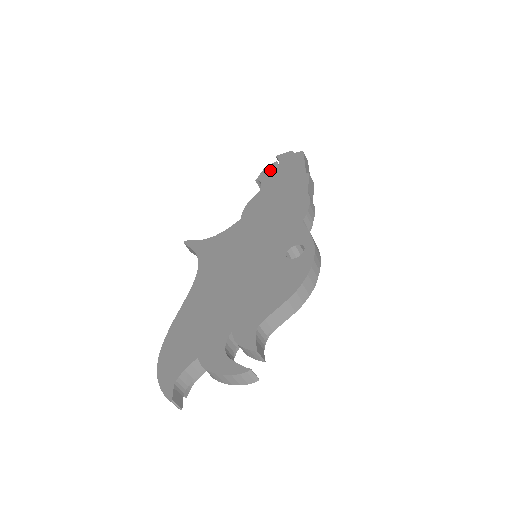
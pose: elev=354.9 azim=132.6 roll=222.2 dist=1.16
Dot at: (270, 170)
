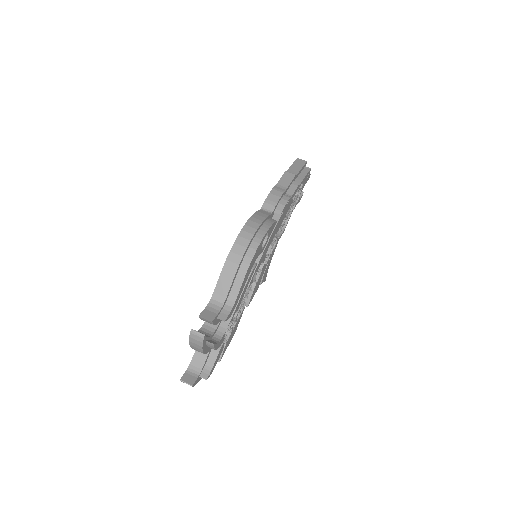
Dot at: occluded
